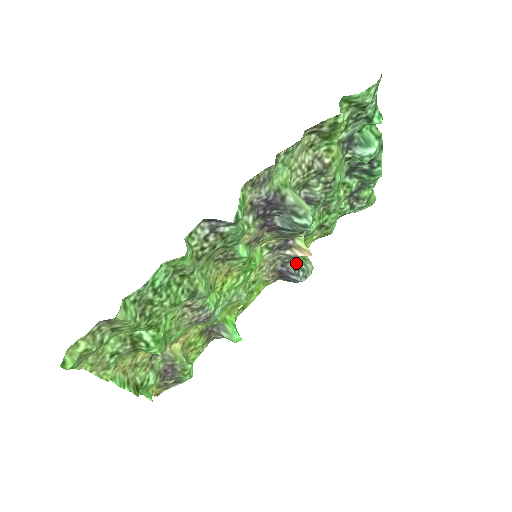
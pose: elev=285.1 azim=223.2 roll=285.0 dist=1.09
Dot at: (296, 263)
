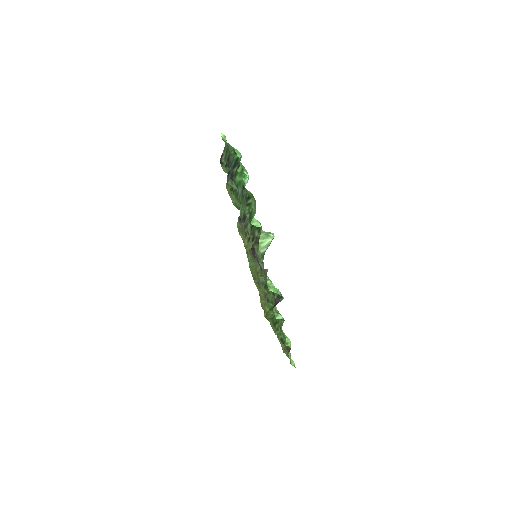
Dot at: occluded
